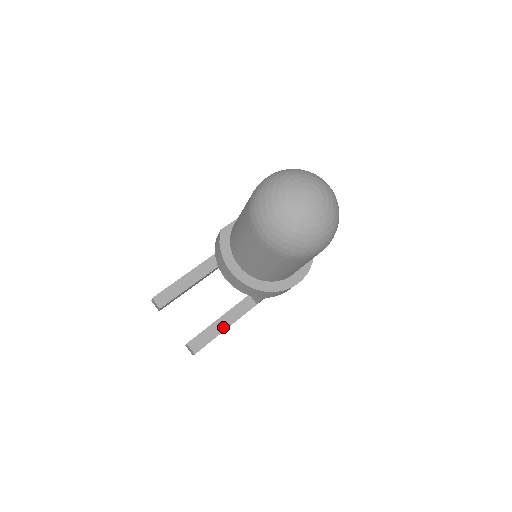
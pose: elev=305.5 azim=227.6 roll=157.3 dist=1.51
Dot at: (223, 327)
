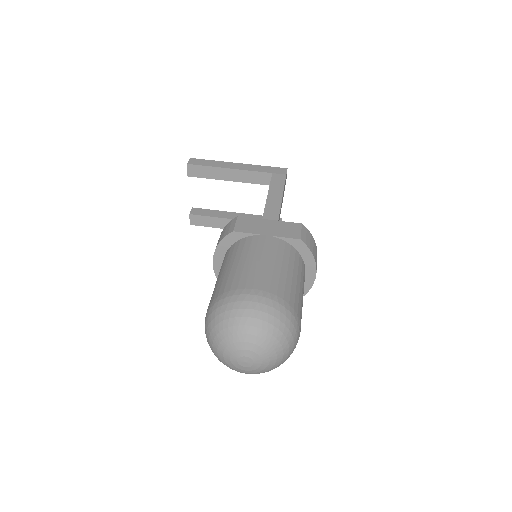
Dot at: occluded
